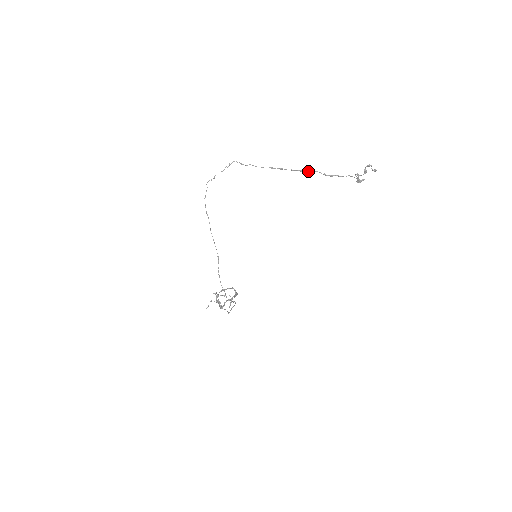
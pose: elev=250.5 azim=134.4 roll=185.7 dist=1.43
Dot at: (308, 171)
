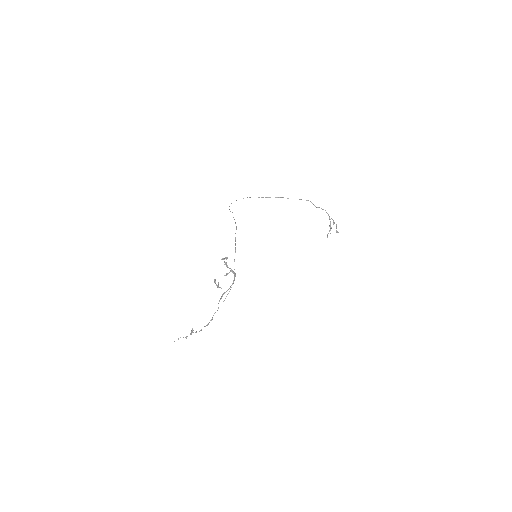
Dot at: occluded
